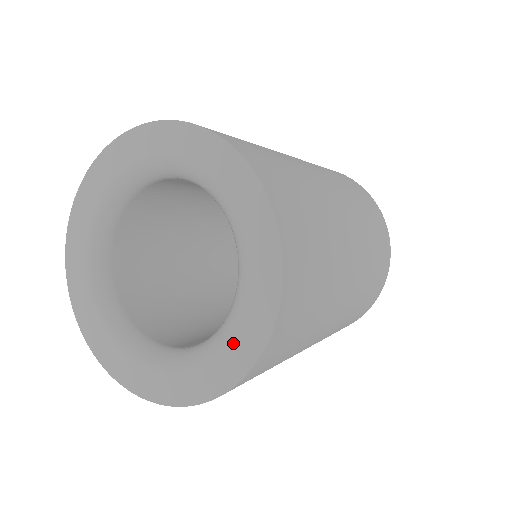
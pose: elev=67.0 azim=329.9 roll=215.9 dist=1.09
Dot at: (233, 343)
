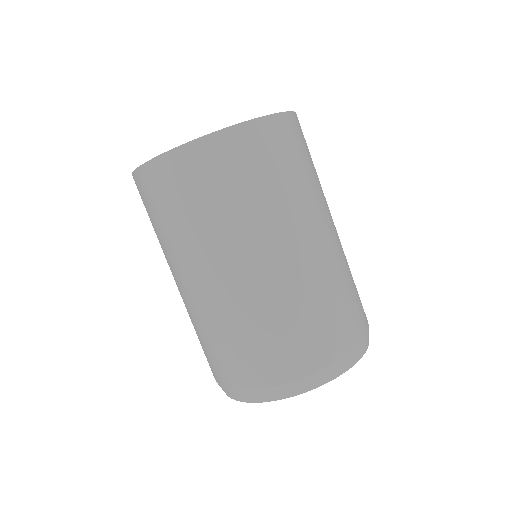
Dot at: occluded
